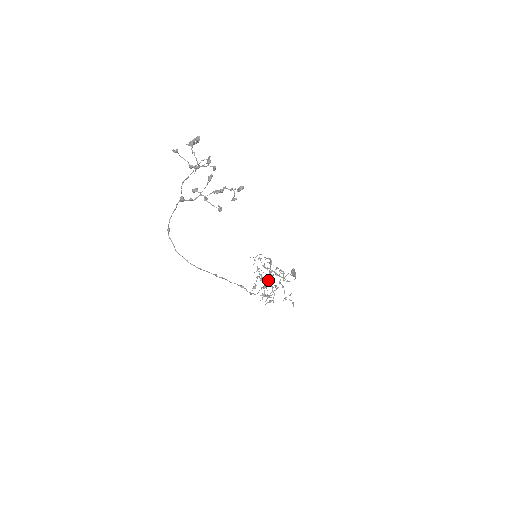
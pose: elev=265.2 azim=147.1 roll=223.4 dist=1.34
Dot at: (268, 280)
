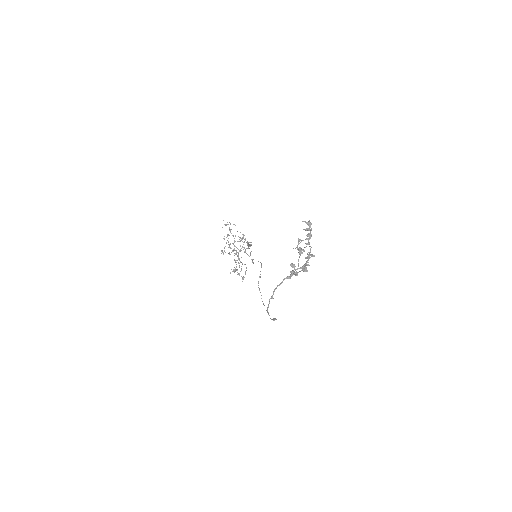
Dot at: (238, 254)
